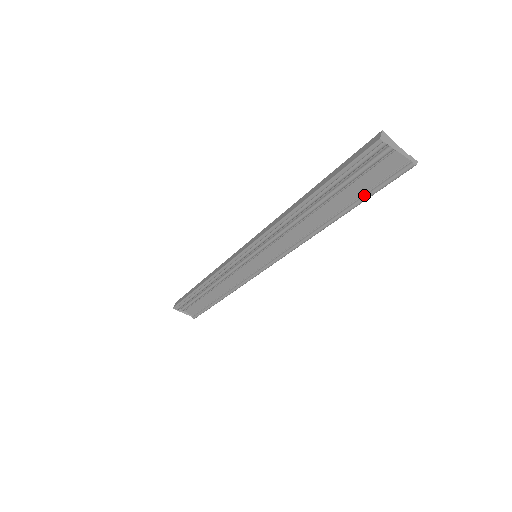
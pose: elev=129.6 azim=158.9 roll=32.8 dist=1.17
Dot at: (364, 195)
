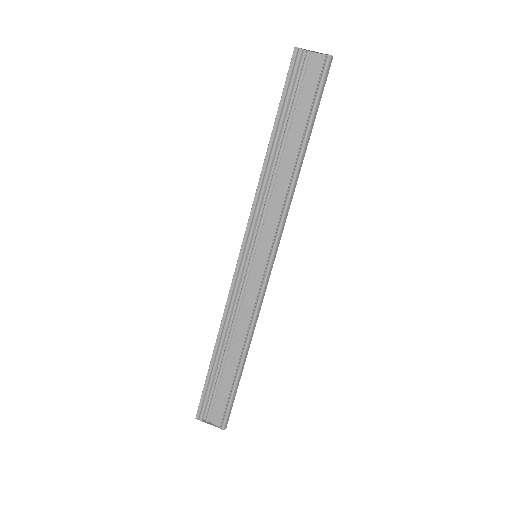
Dot at: (311, 110)
